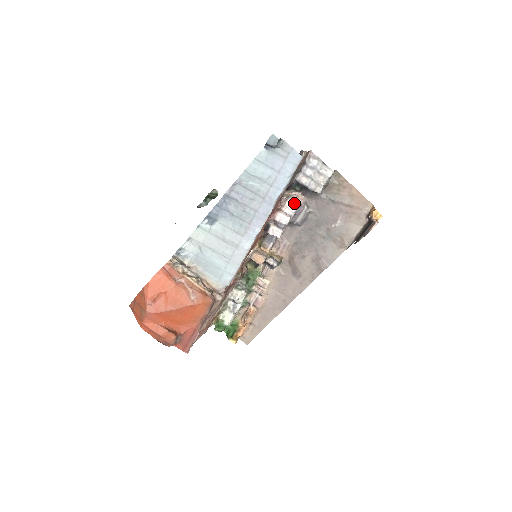
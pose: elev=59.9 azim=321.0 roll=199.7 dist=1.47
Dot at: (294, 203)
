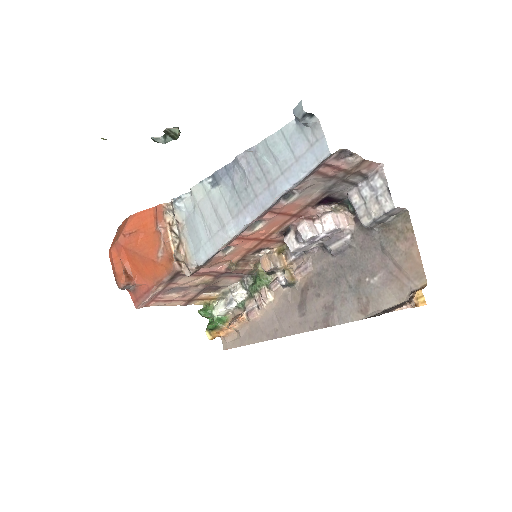
Dot at: (330, 221)
